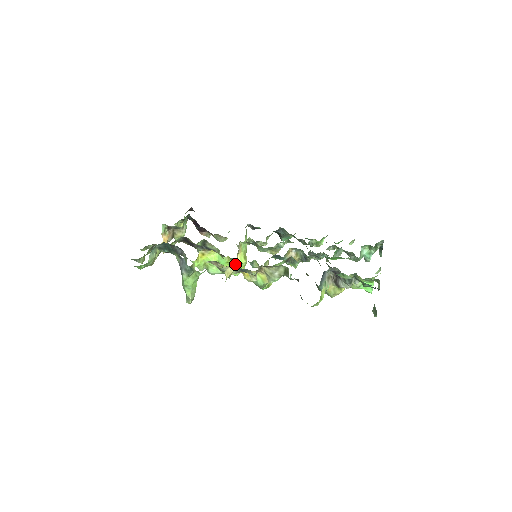
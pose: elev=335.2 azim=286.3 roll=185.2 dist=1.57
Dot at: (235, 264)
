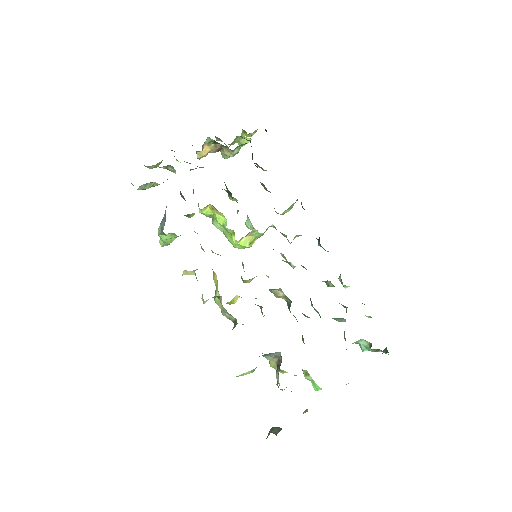
Dot at: (220, 255)
